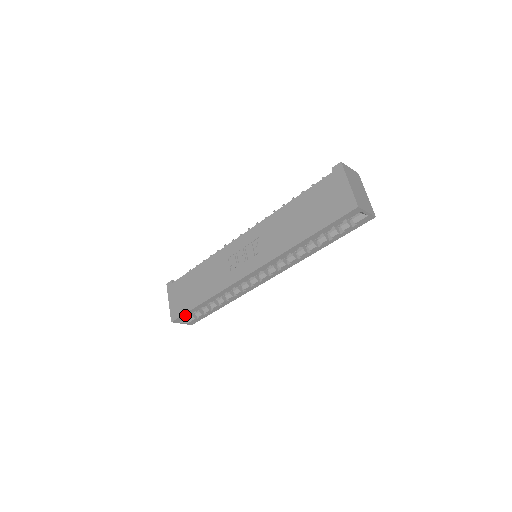
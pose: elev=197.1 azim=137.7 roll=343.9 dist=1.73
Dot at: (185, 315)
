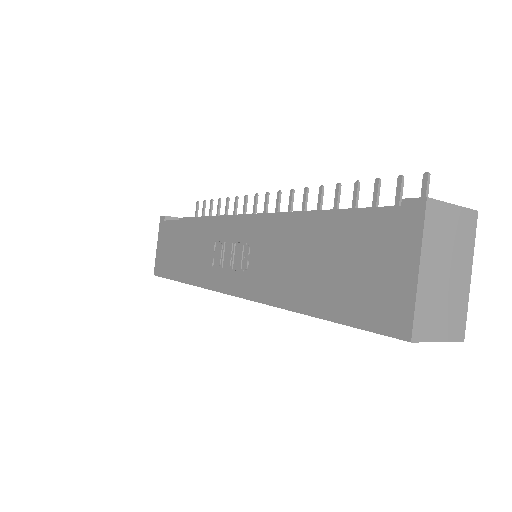
Dot at: occluded
